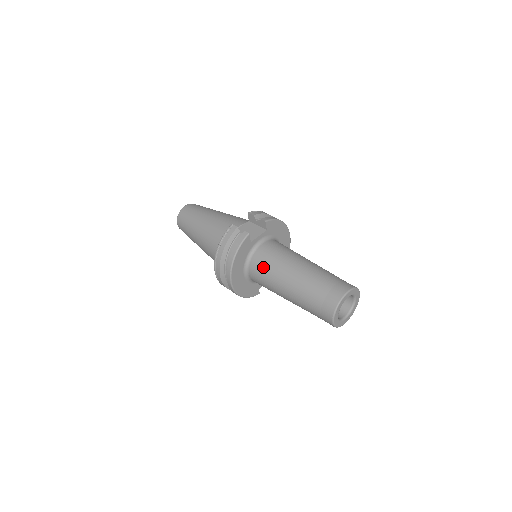
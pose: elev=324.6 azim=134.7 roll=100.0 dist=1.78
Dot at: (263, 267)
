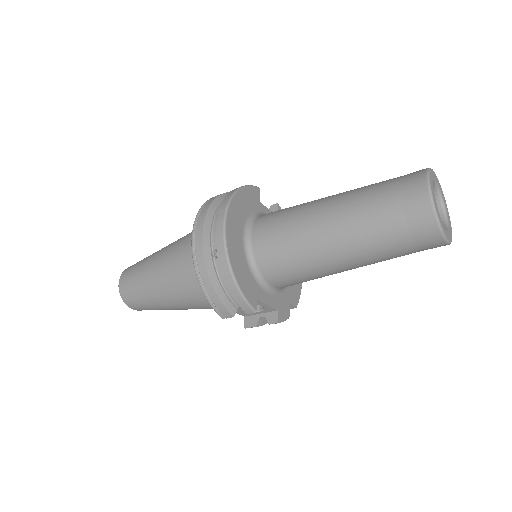
Dot at: (281, 211)
